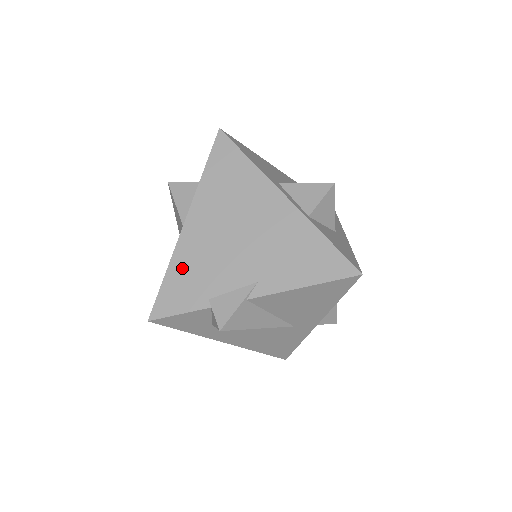
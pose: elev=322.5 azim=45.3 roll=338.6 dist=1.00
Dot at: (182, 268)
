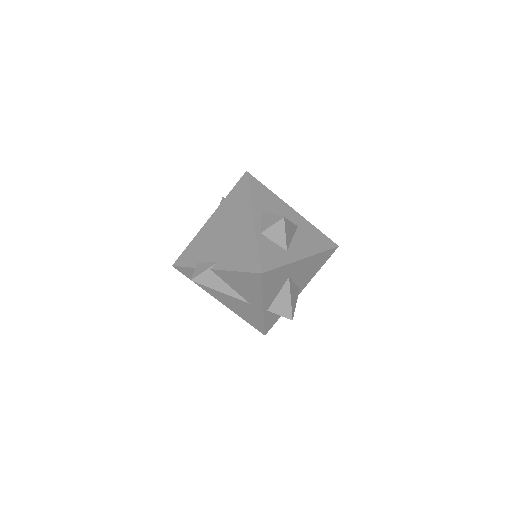
Dot at: (196, 243)
